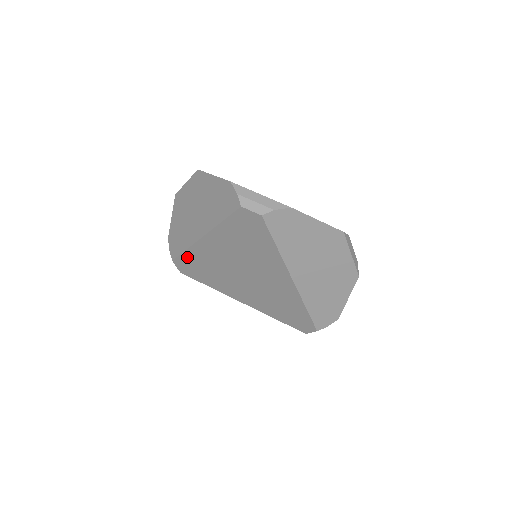
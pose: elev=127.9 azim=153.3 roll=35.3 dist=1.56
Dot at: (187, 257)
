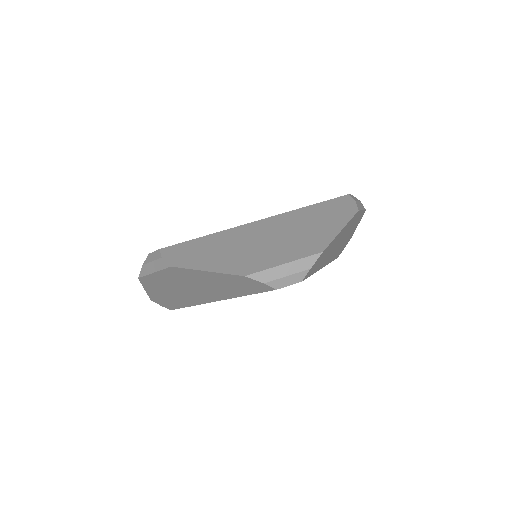
Dot at: occluded
